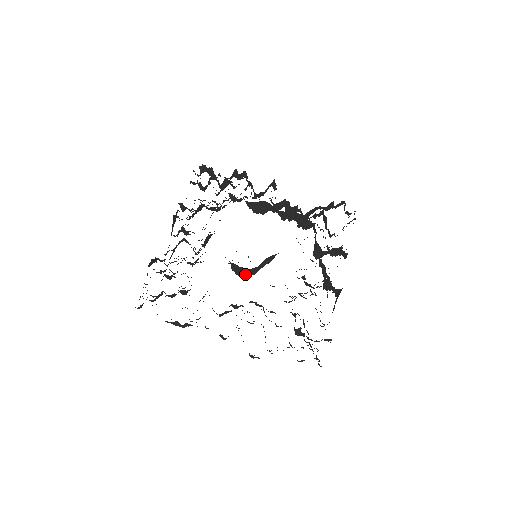
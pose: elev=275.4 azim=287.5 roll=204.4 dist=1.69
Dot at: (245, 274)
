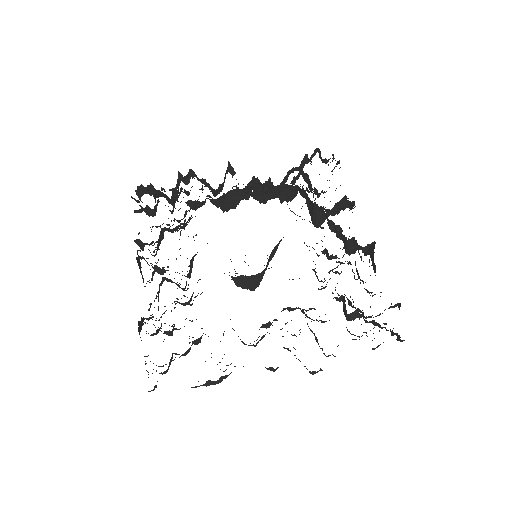
Dot at: (255, 283)
